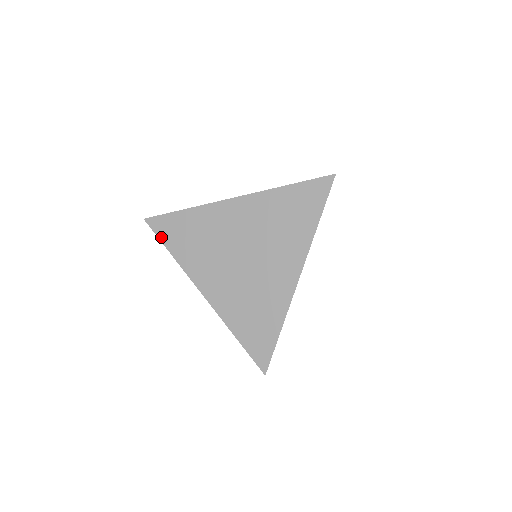
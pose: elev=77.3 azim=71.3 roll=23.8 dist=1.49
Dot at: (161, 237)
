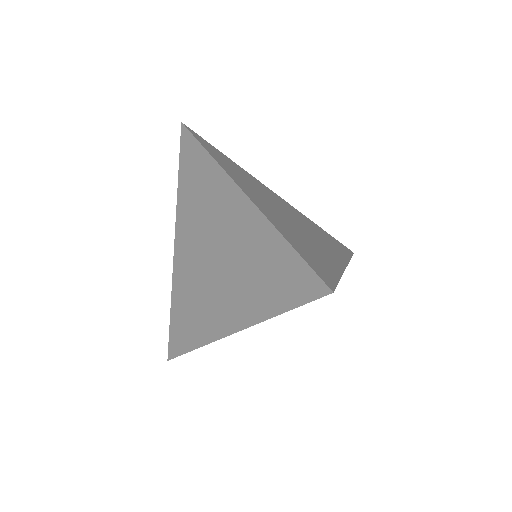
Dot at: (181, 157)
